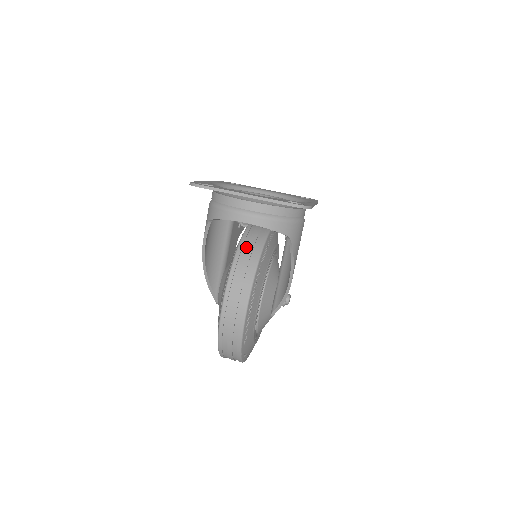
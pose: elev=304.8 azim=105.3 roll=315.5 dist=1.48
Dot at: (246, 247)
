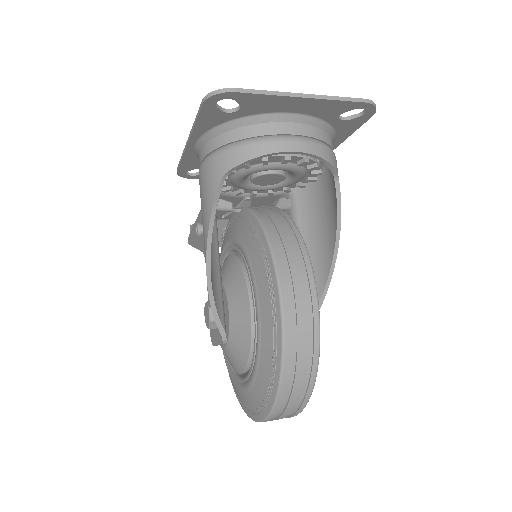
Dot at: (269, 219)
